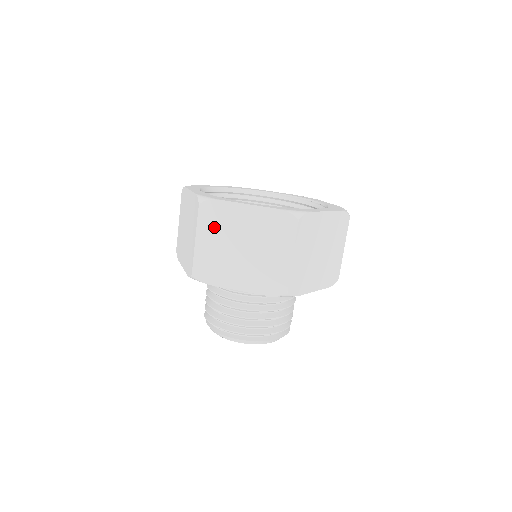
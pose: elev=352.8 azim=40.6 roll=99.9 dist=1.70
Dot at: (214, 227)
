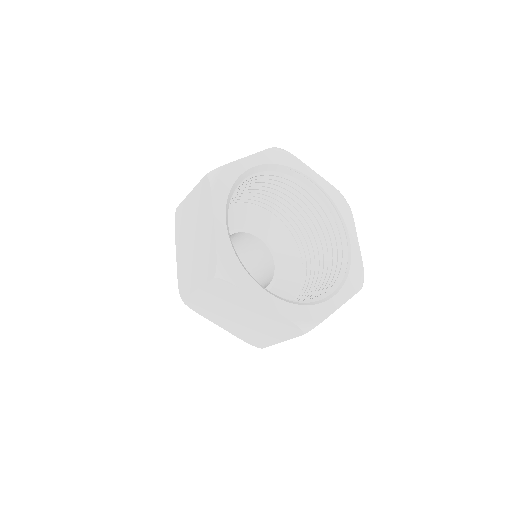
Dot at: (221, 295)
